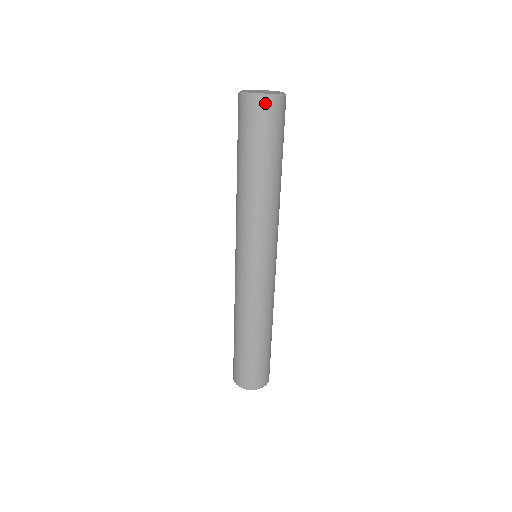
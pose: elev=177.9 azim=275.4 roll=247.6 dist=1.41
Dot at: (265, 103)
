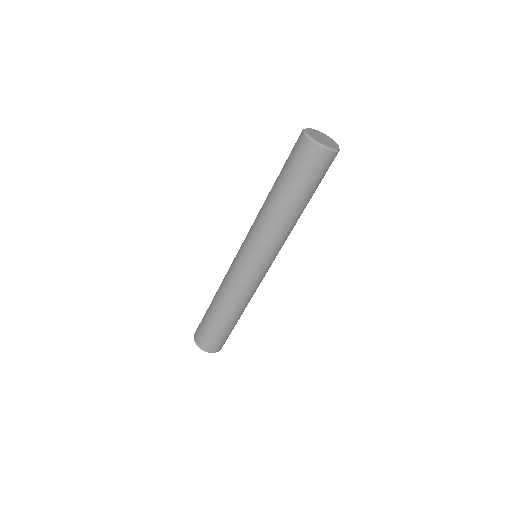
Dot at: (330, 156)
